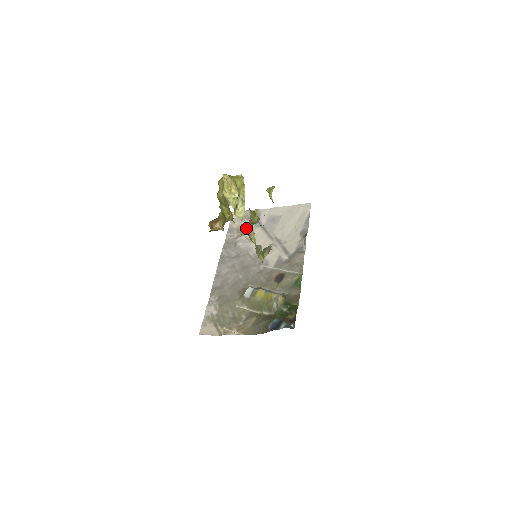
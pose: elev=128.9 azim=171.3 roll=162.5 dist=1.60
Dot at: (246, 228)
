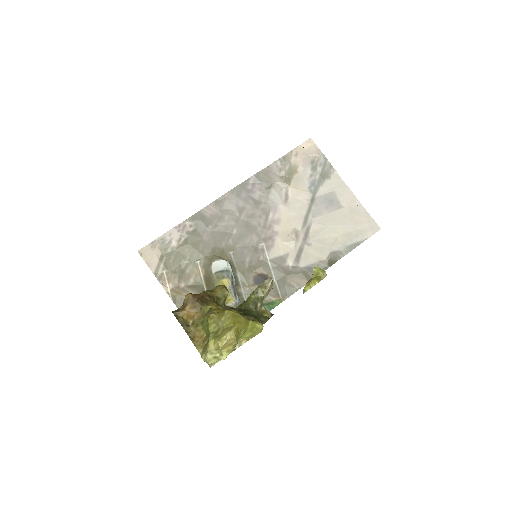
Dot at: occluded
